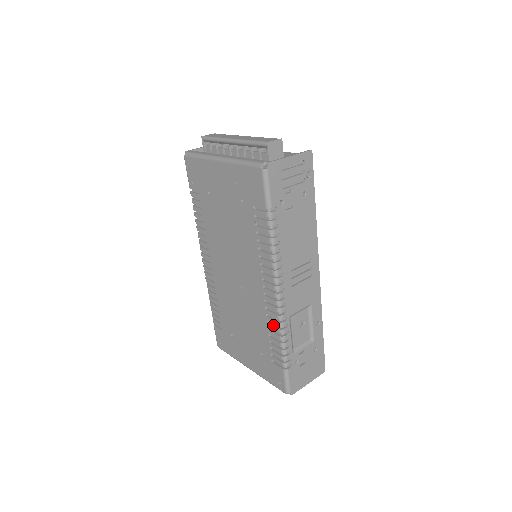
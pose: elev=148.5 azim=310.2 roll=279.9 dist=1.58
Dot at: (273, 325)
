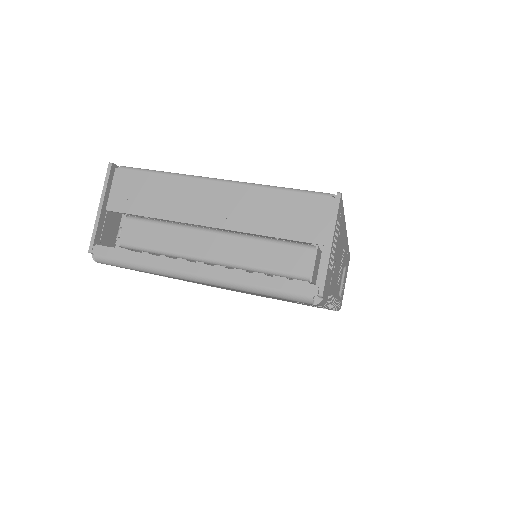
Dot at: occluded
